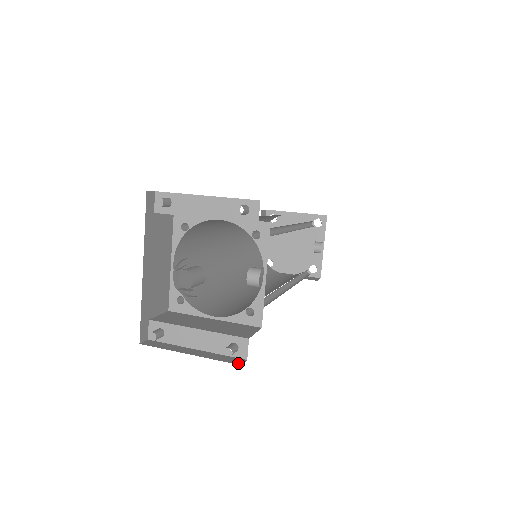
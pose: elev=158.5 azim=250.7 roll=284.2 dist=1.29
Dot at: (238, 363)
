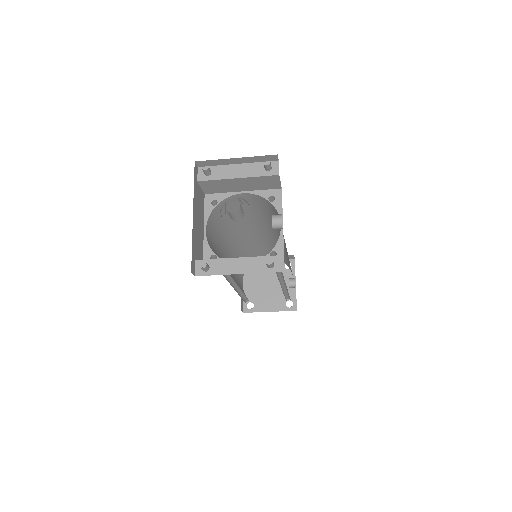
Dot at: occluded
